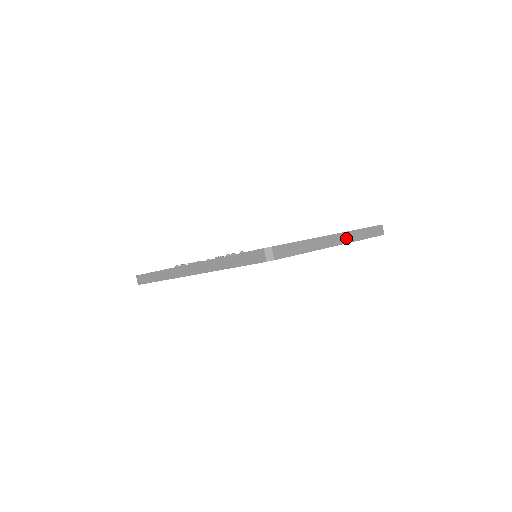
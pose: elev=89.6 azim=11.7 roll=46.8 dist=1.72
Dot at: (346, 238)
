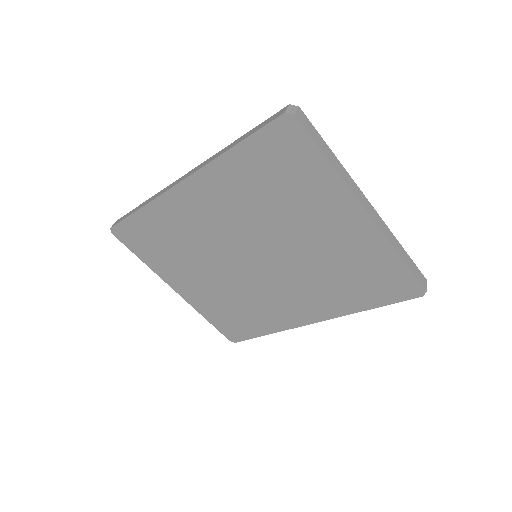
Dot at: (381, 225)
